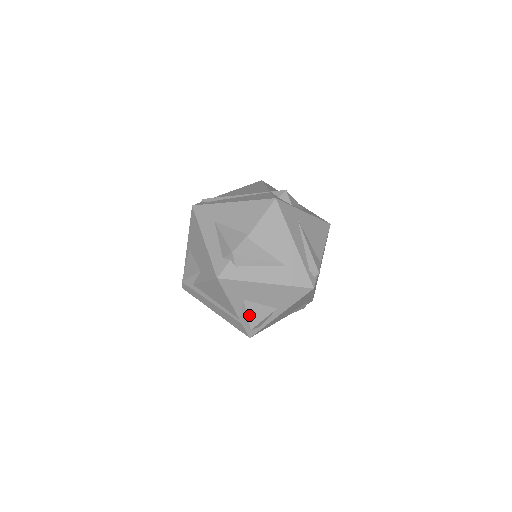
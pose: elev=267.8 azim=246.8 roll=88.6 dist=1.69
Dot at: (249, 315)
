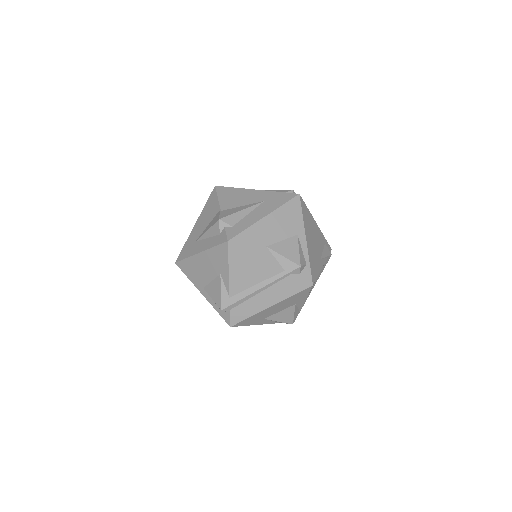
Dot at: (285, 255)
